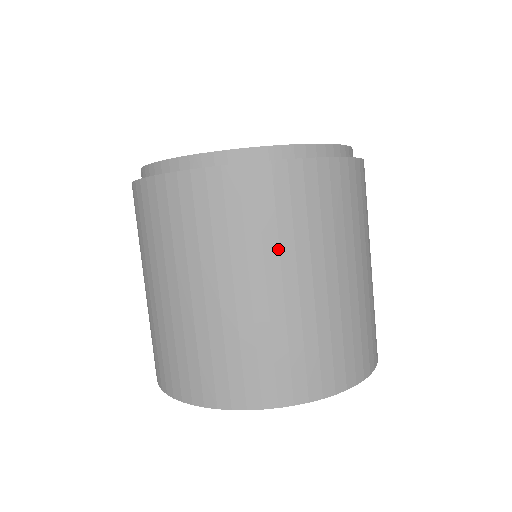
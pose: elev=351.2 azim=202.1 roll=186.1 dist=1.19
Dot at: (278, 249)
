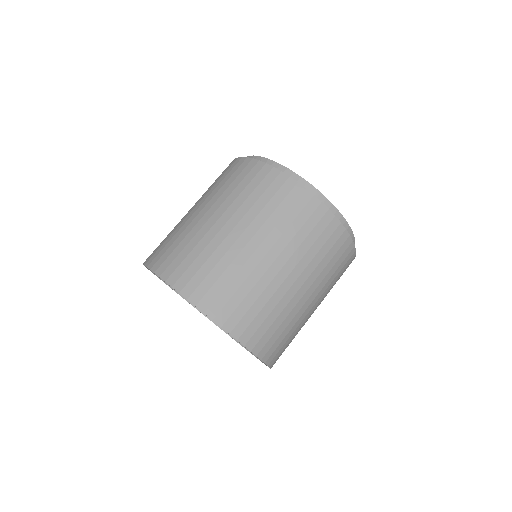
Dot at: (314, 269)
